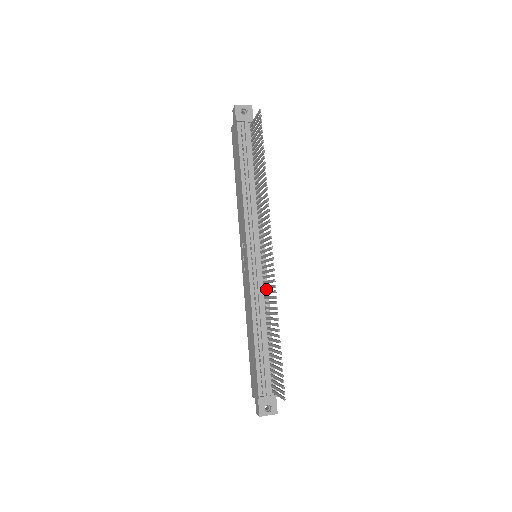
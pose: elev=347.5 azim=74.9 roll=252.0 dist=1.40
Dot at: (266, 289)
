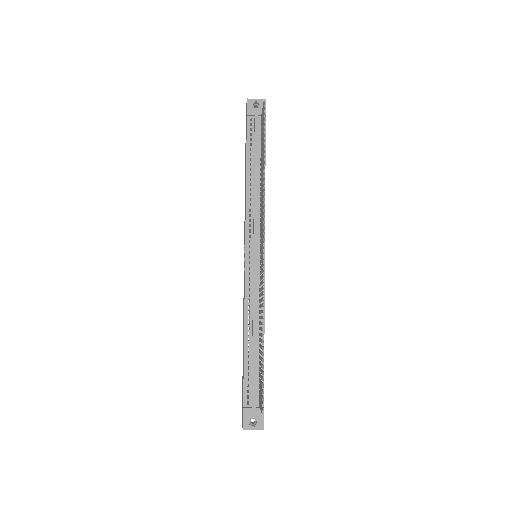
Dot at: occluded
